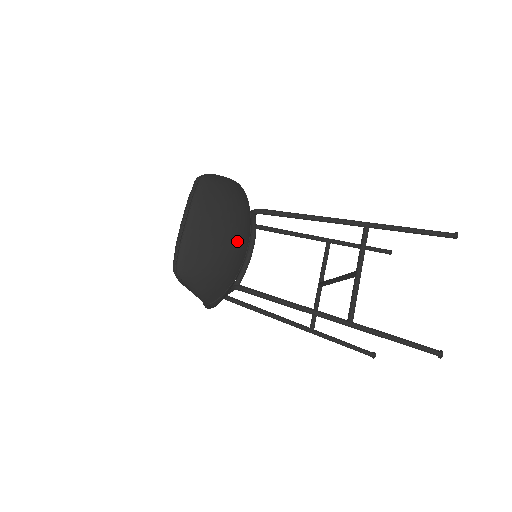
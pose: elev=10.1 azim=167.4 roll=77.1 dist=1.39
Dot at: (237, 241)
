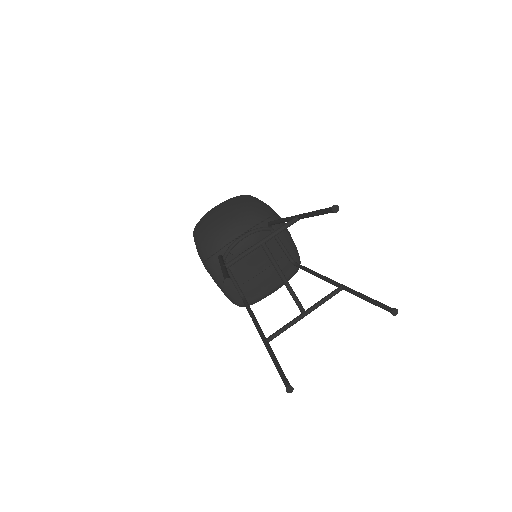
Dot at: (231, 223)
